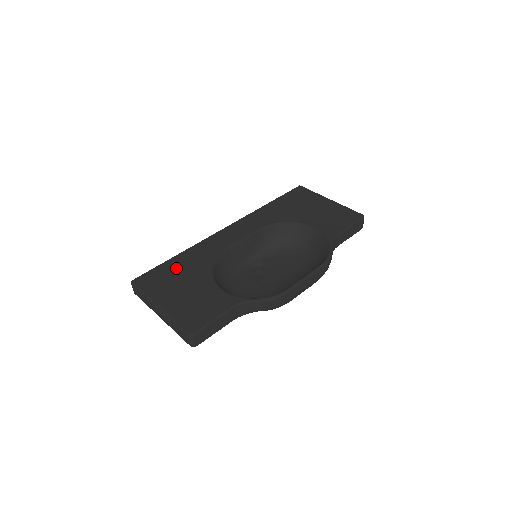
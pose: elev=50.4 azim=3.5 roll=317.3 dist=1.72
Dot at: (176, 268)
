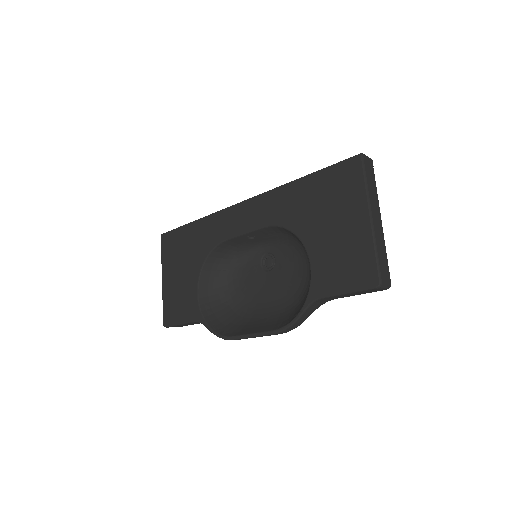
Dot at: (186, 241)
